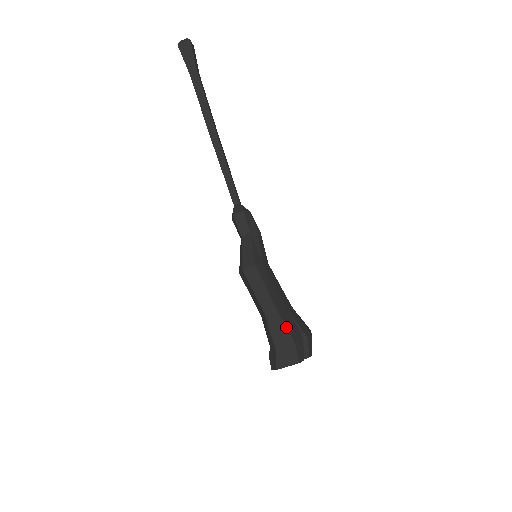
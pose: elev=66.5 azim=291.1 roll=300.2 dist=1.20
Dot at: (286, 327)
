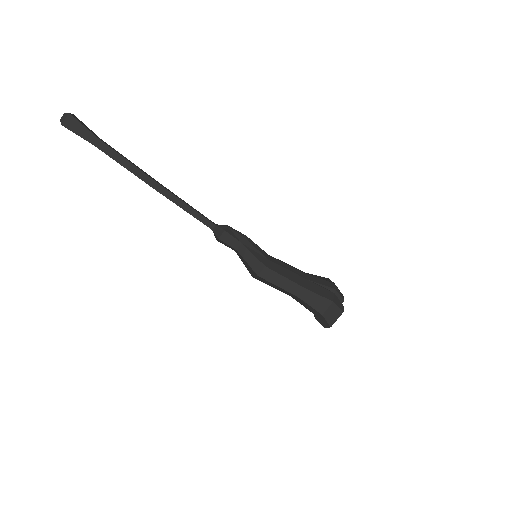
Dot at: (319, 295)
